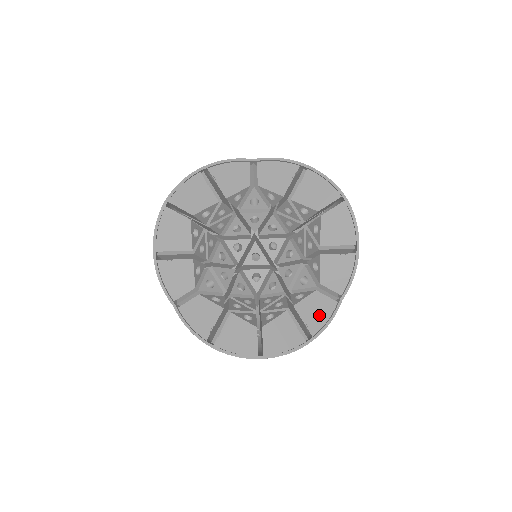
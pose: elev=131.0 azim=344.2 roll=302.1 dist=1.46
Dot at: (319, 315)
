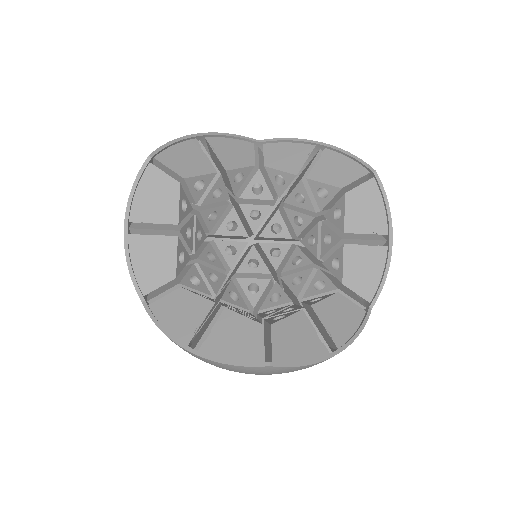
Dot at: (344, 323)
